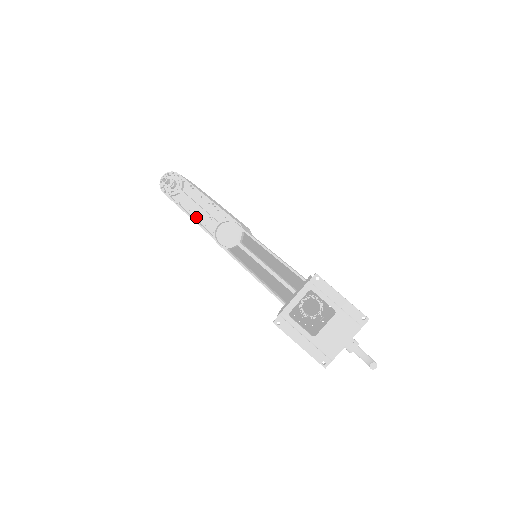
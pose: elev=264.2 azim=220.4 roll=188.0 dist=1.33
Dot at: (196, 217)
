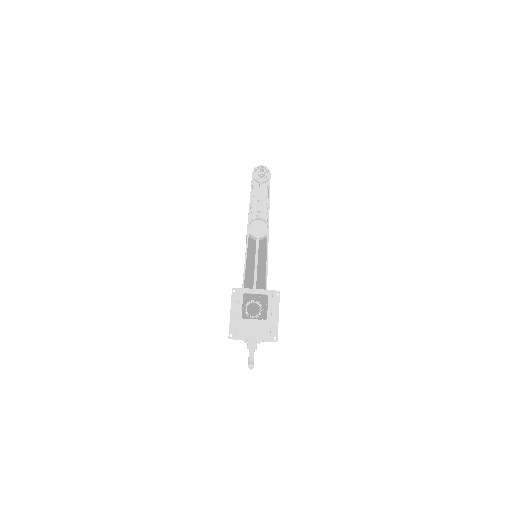
Dot at: (252, 203)
